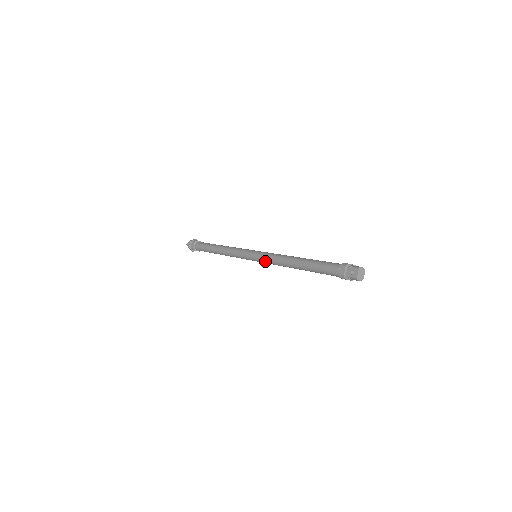
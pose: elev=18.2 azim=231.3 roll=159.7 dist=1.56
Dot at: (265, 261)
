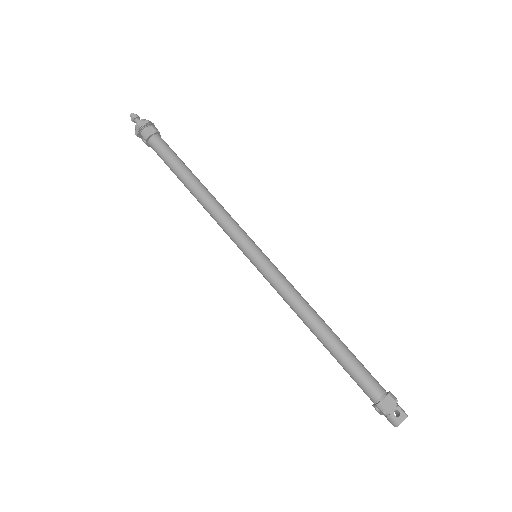
Dot at: (273, 280)
